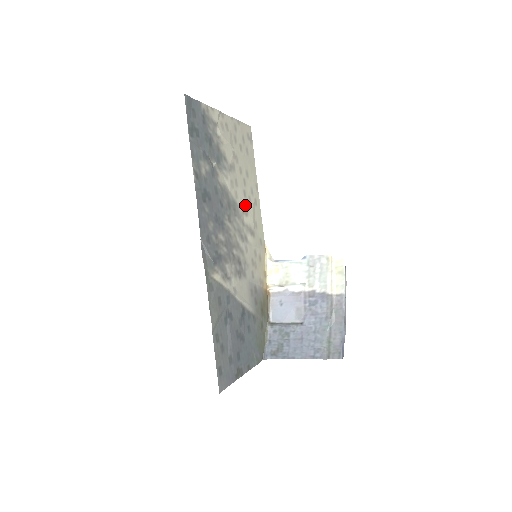
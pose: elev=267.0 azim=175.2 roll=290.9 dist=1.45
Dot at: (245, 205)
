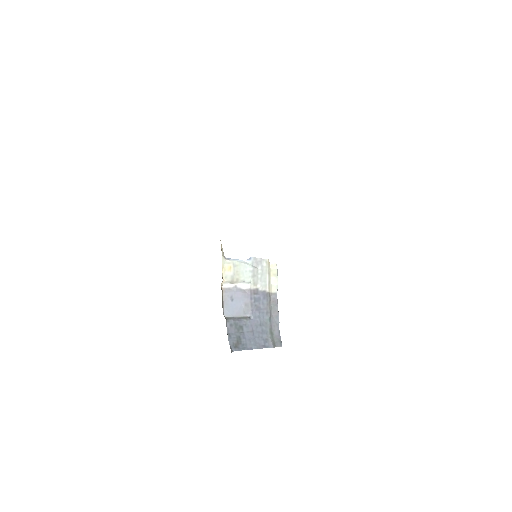
Dot at: occluded
